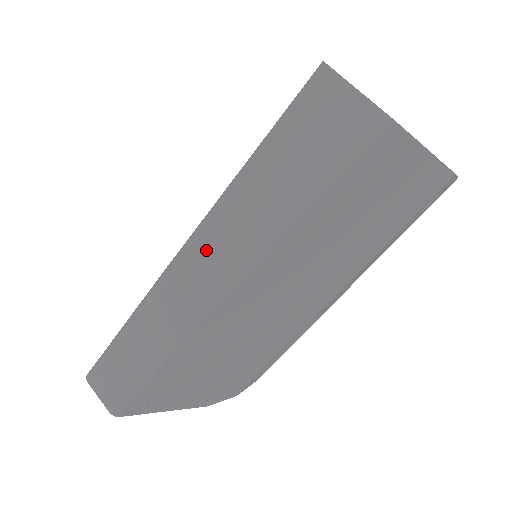
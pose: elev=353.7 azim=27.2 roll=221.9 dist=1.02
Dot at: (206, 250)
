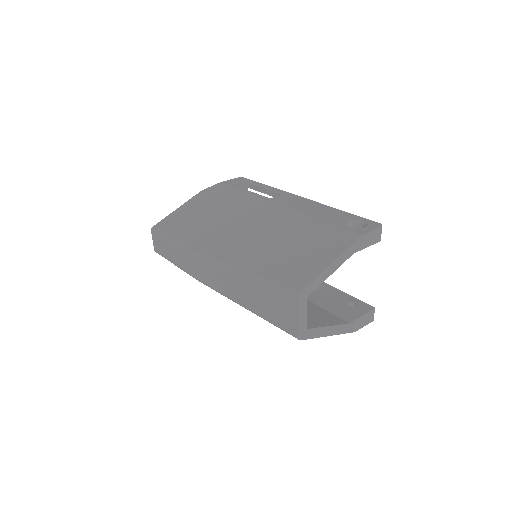
Dot at: (213, 272)
